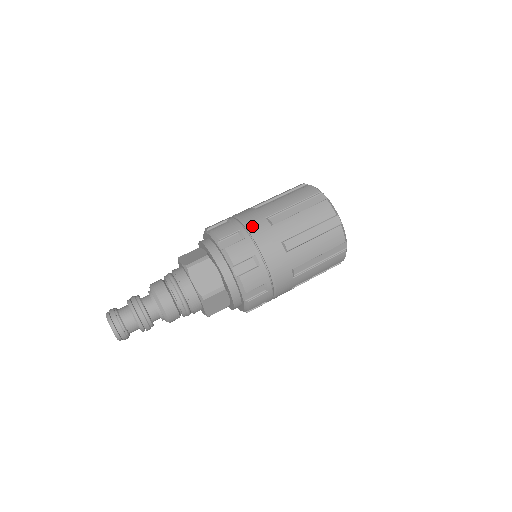
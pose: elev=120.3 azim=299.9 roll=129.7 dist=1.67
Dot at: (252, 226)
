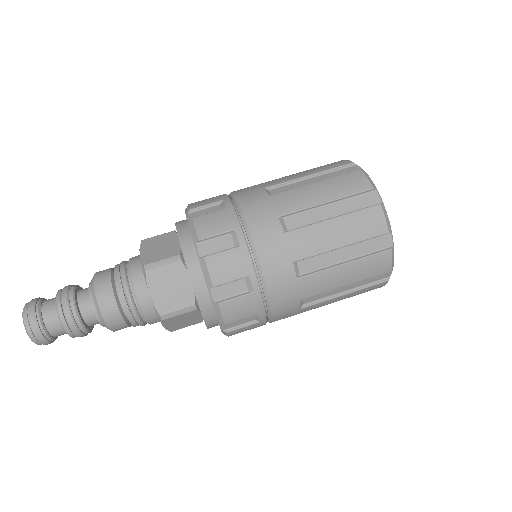
Dot at: (254, 227)
